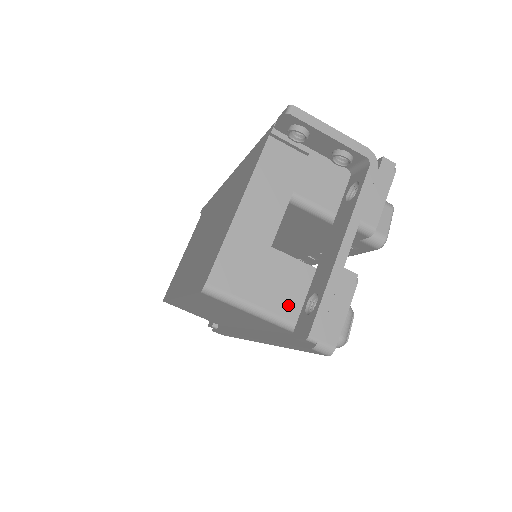
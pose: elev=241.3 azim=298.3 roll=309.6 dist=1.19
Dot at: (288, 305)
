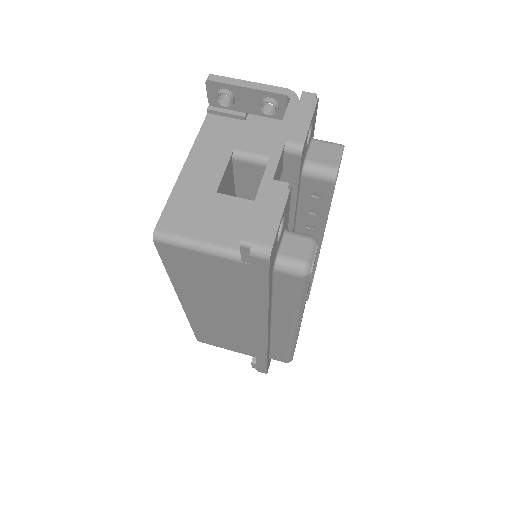
Dot at: (238, 237)
